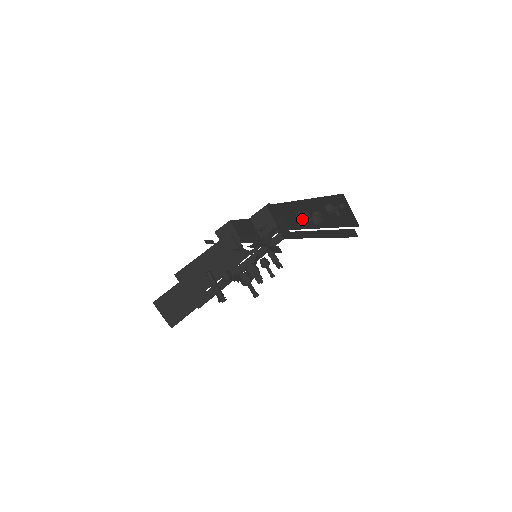
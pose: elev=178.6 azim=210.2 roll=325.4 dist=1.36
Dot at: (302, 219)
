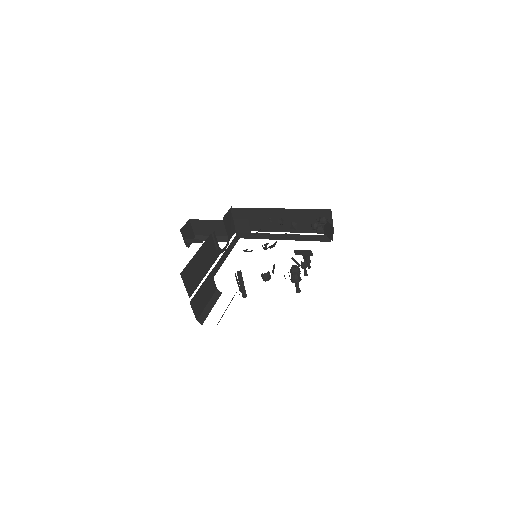
Dot at: (272, 223)
